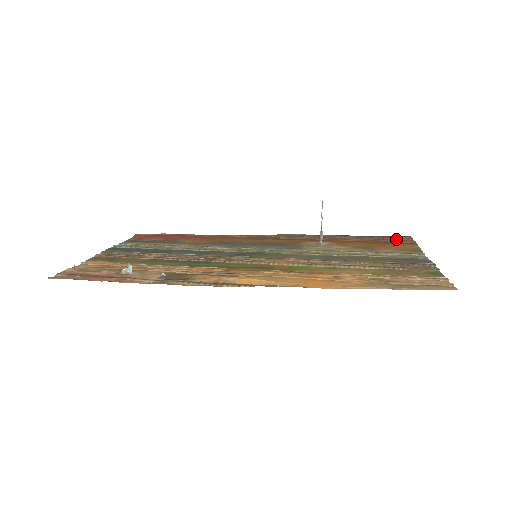
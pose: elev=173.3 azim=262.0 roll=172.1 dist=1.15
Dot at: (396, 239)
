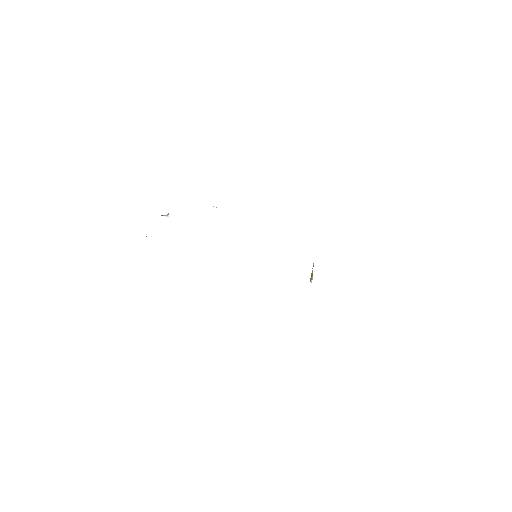
Dot at: occluded
